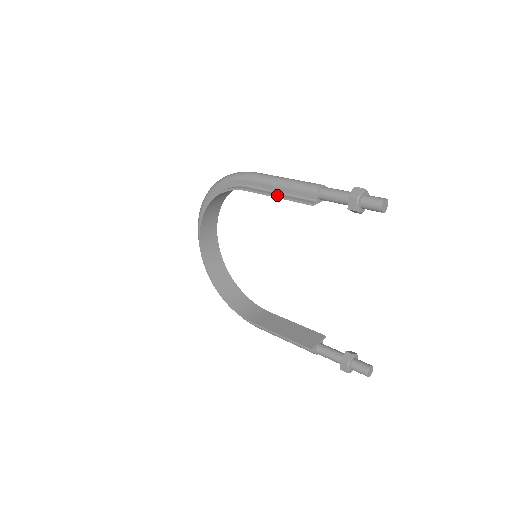
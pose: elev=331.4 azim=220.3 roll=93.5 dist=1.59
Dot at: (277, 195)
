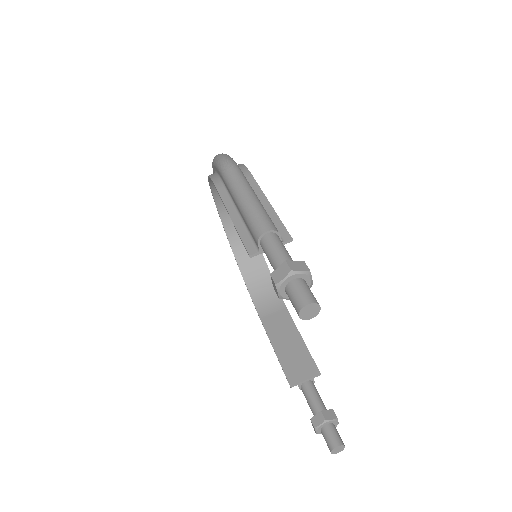
Dot at: (232, 218)
